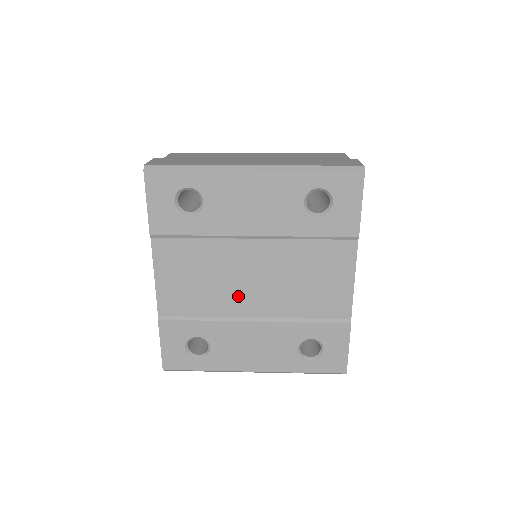
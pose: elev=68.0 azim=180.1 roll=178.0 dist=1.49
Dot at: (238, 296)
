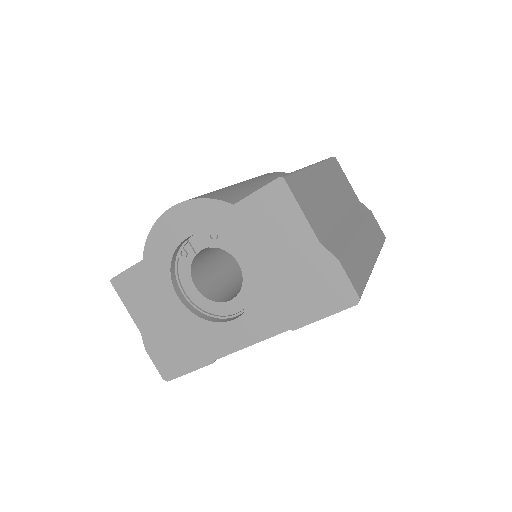
Dot at: occluded
